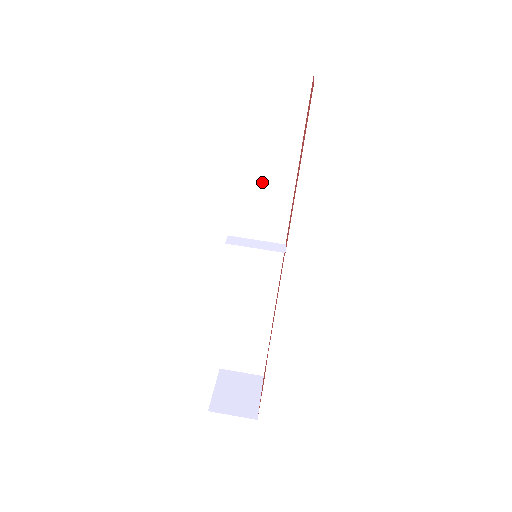
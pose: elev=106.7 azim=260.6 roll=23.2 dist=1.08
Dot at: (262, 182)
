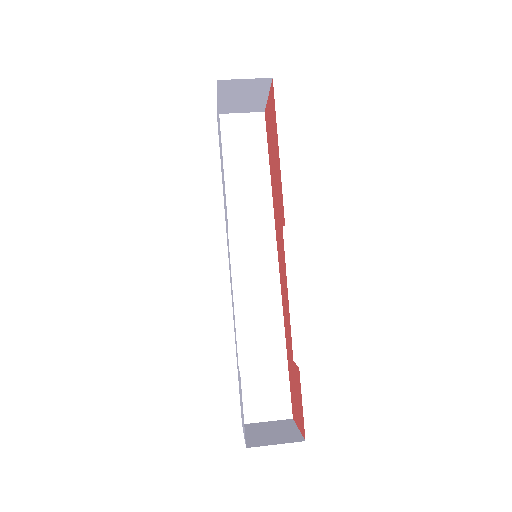
Dot at: (243, 202)
